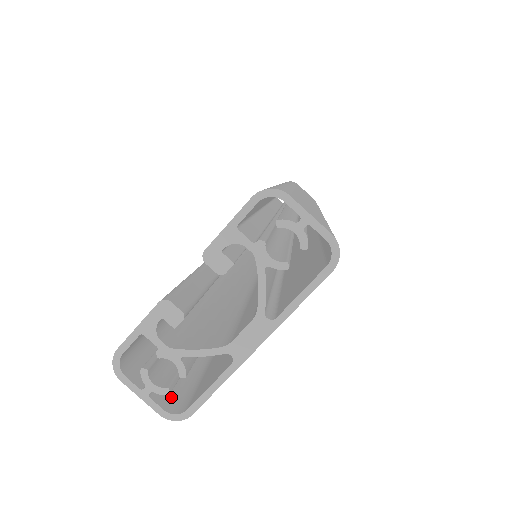
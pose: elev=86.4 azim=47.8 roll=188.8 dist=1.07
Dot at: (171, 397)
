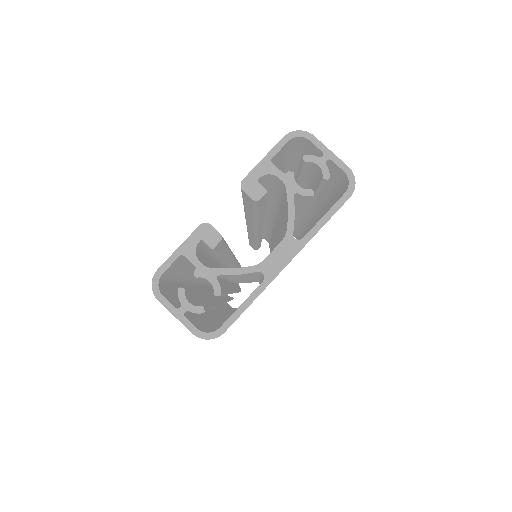
Dot at: (200, 326)
